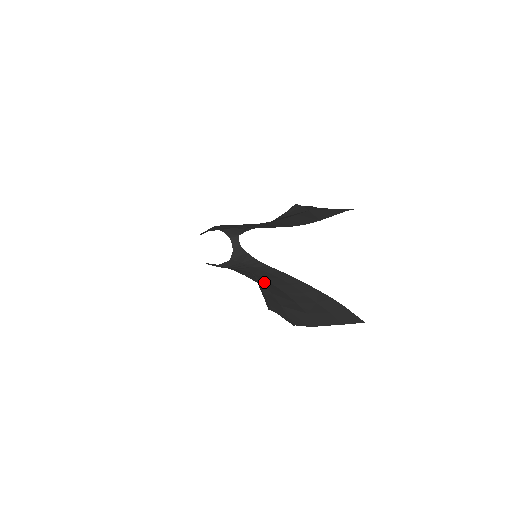
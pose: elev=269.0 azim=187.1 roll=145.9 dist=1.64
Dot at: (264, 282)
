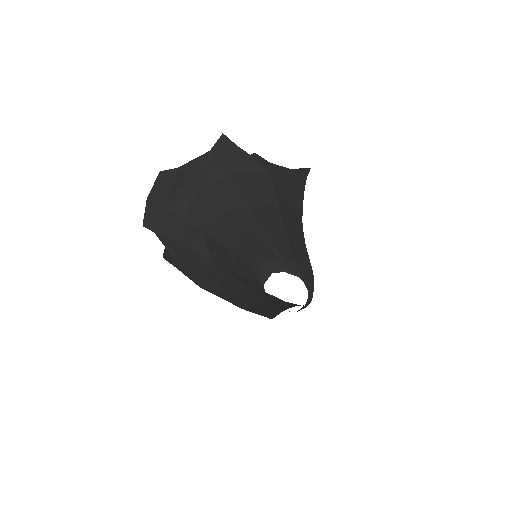
Dot at: (246, 282)
